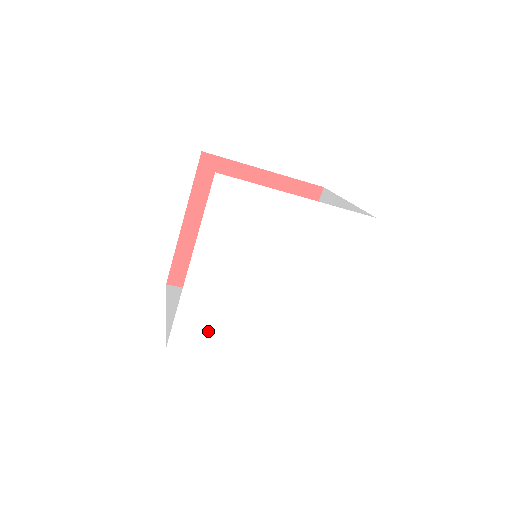
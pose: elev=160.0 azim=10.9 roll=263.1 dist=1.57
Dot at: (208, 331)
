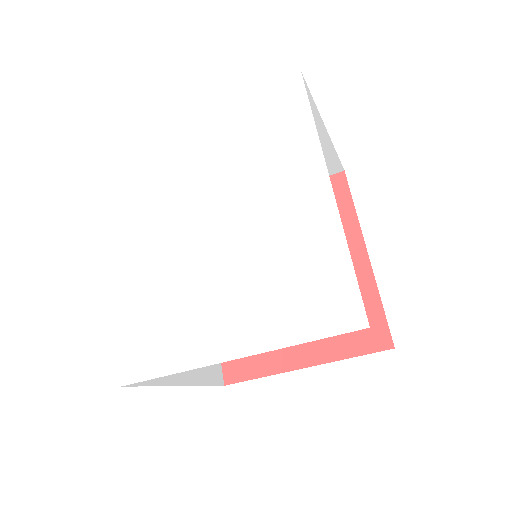
Dot at: (163, 336)
